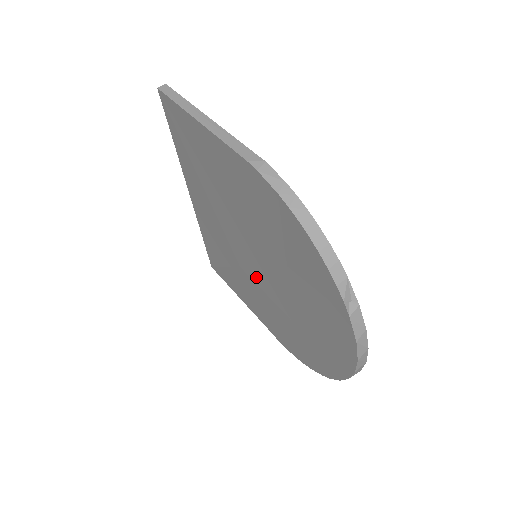
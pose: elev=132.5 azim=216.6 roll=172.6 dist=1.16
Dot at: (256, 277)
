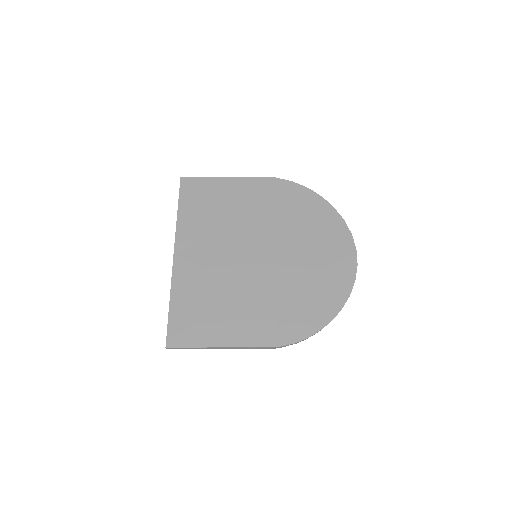
Dot at: occluded
